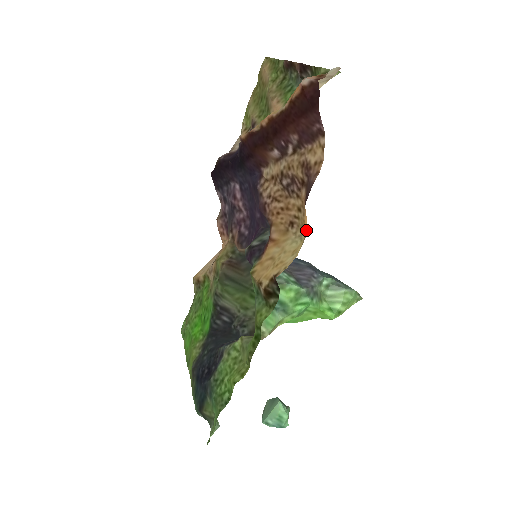
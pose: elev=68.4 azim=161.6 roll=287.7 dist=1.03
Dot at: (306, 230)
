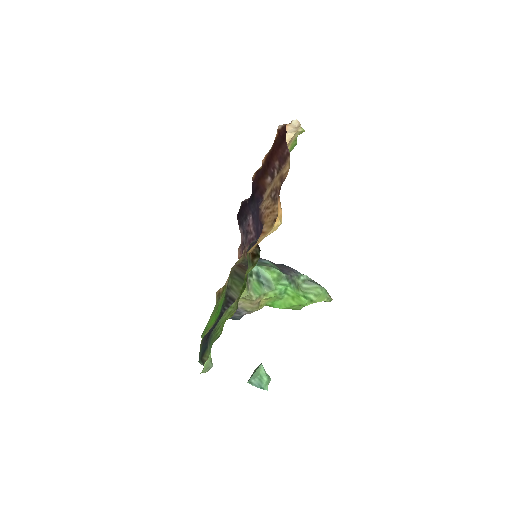
Dot at: (281, 219)
